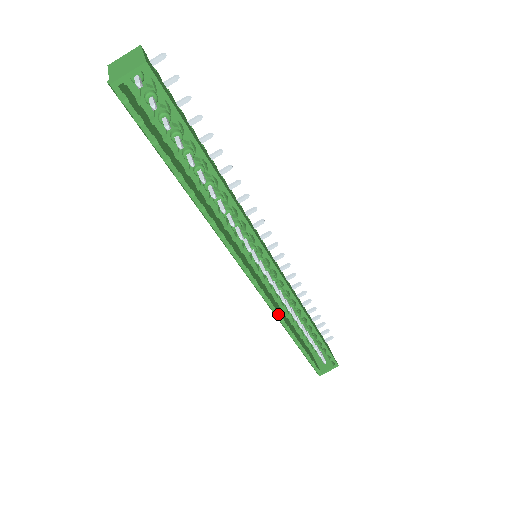
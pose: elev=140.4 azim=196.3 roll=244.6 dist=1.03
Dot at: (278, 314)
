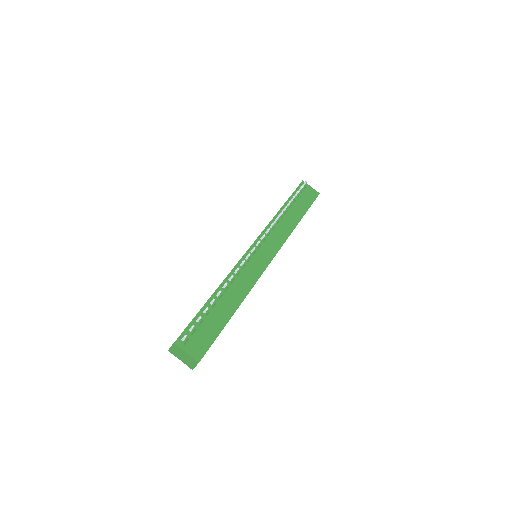
Dot at: occluded
